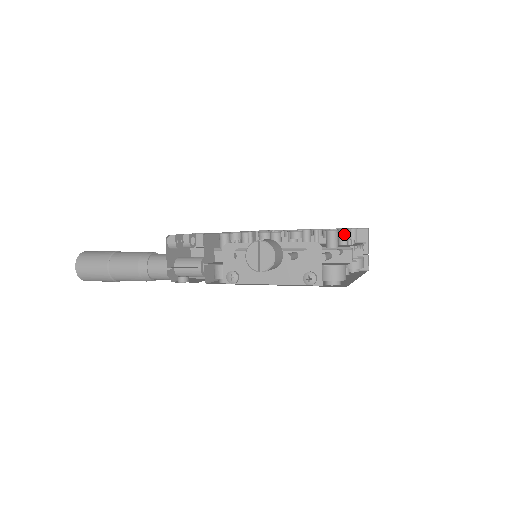
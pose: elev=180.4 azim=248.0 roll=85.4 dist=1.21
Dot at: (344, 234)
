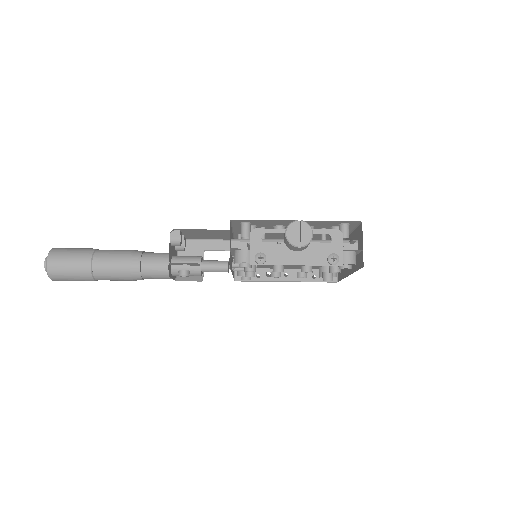
Dot at: occluded
